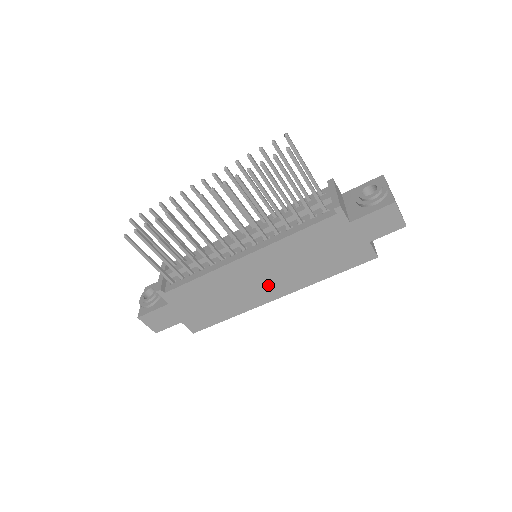
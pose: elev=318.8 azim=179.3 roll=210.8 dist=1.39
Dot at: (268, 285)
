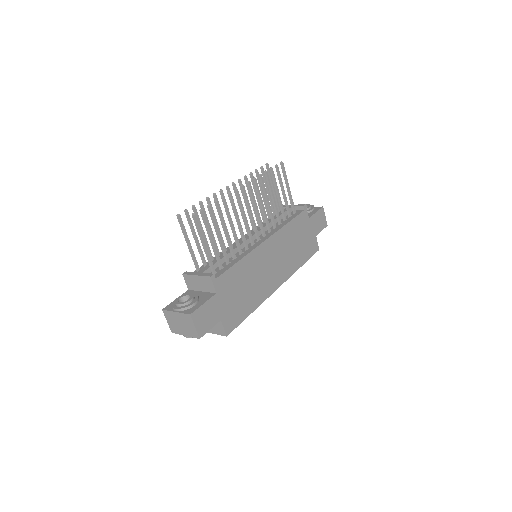
Dot at: (275, 272)
